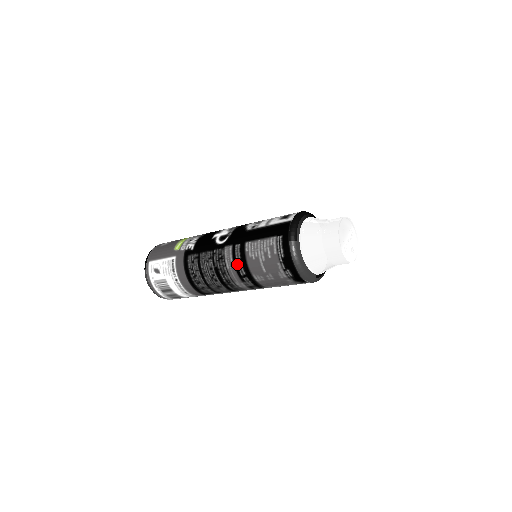
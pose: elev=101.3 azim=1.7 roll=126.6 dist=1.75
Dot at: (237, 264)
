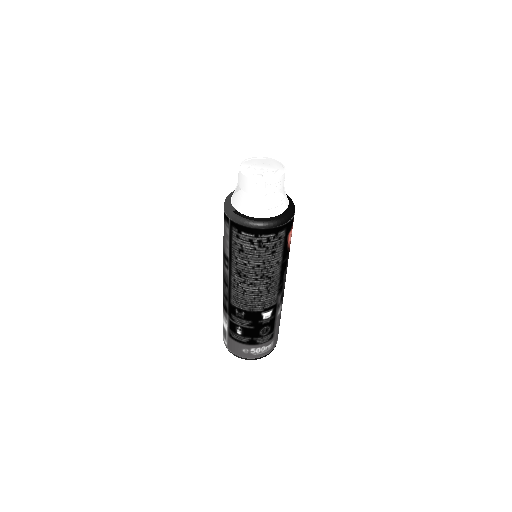
Dot at: occluded
